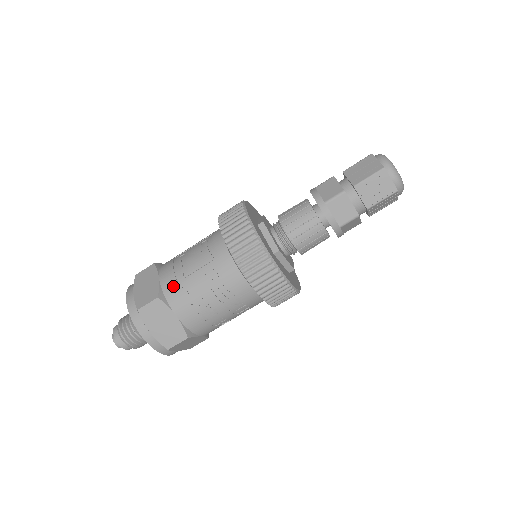
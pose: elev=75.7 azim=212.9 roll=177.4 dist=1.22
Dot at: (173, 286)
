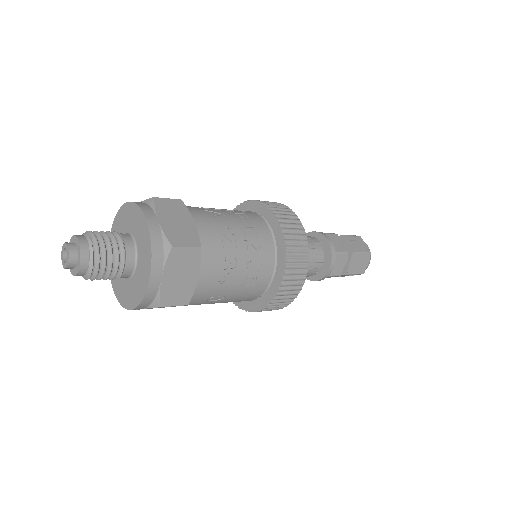
Dot at: (195, 207)
